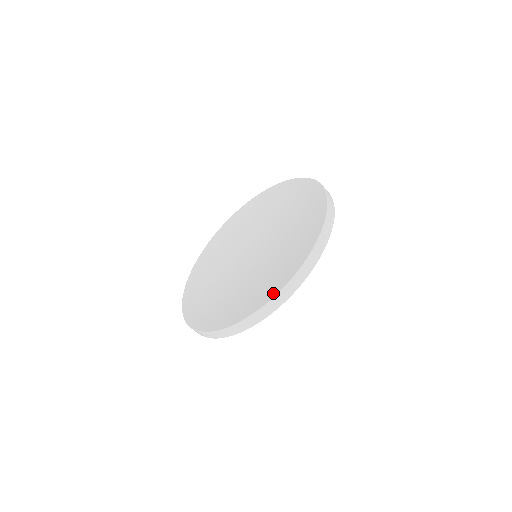
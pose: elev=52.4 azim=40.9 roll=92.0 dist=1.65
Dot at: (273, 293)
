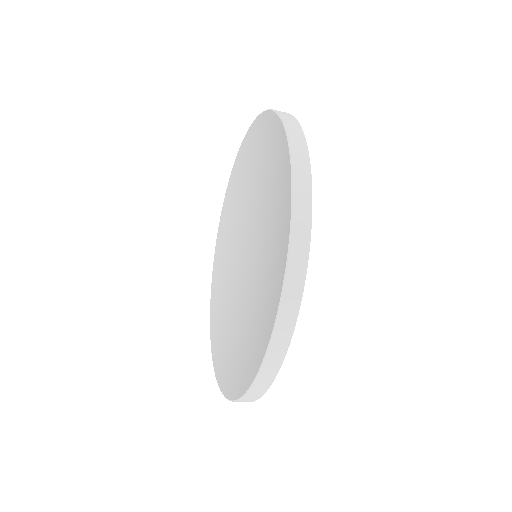
Dot at: (224, 386)
